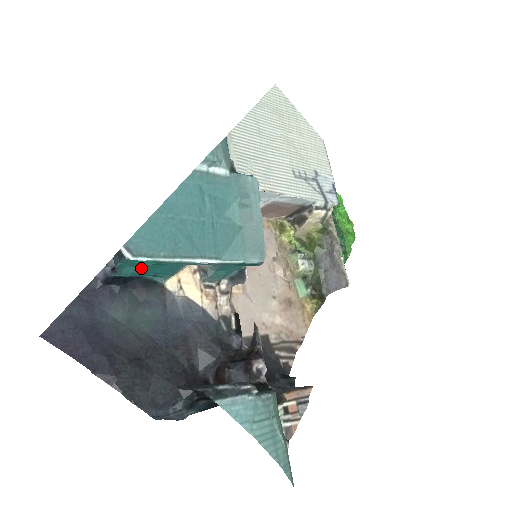
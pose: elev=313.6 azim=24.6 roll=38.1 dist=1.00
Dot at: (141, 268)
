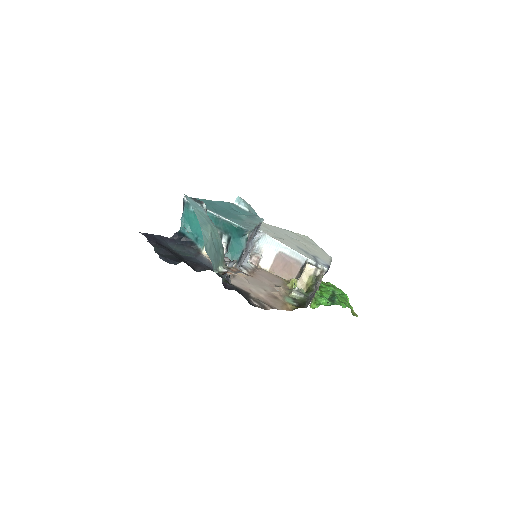
Dot at: (191, 226)
